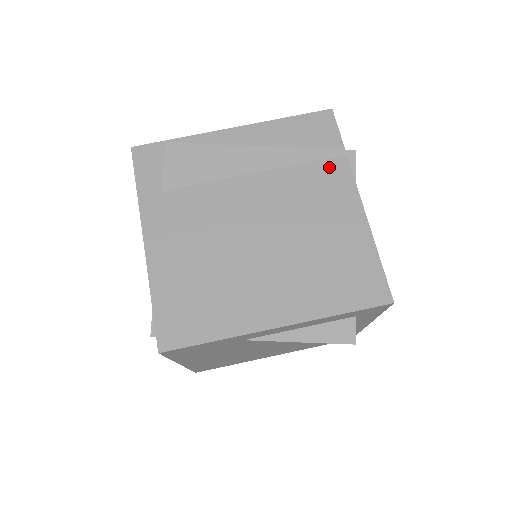
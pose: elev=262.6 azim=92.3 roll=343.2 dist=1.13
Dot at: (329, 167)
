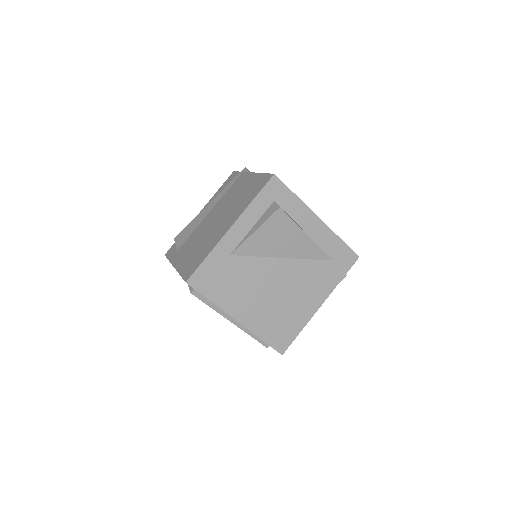
Dot at: (237, 181)
